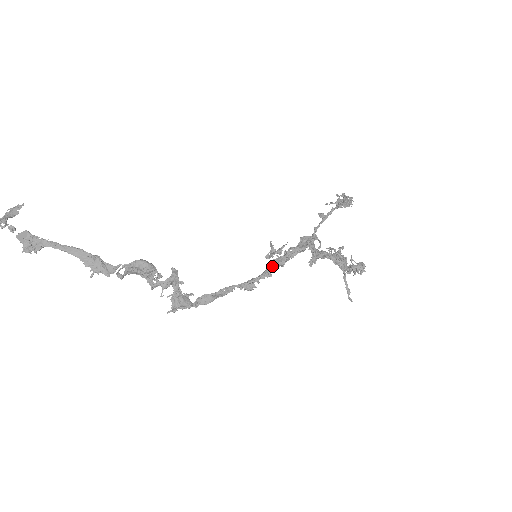
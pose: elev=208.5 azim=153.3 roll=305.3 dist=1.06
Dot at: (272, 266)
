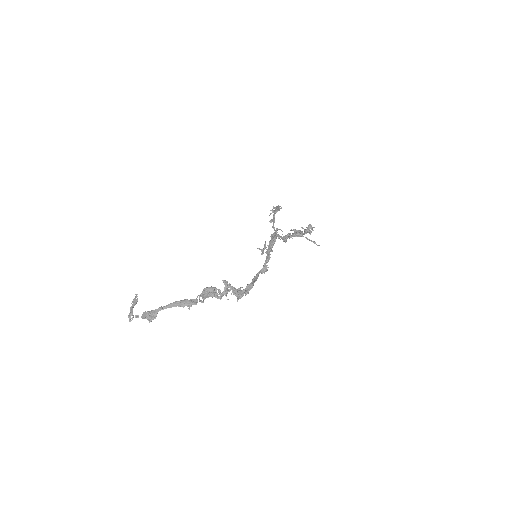
Dot at: (267, 254)
